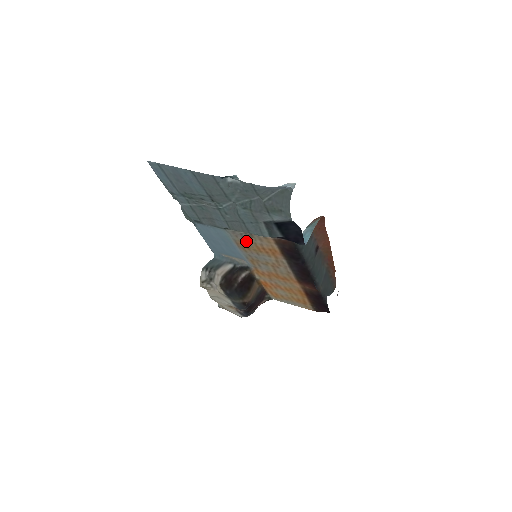
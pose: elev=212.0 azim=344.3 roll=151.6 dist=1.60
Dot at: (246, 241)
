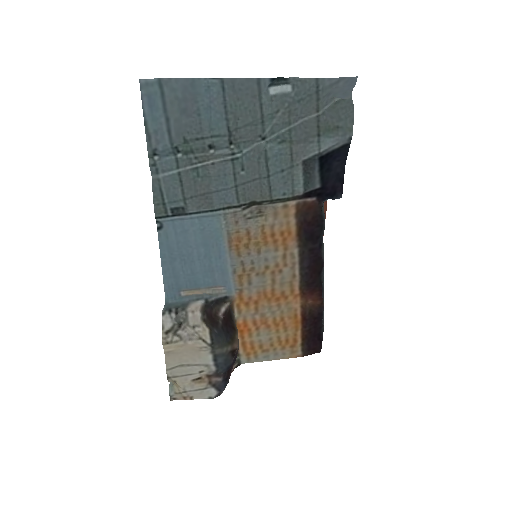
Dot at: (249, 228)
